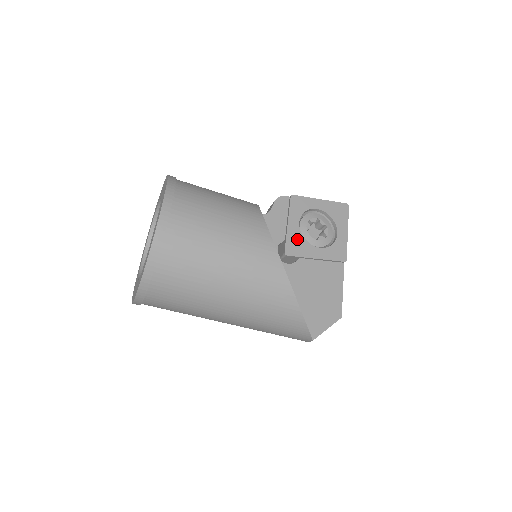
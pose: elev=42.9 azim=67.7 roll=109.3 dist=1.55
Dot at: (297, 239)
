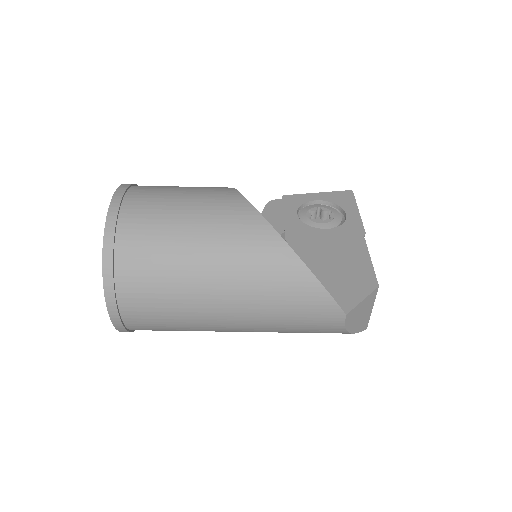
Dot at: (298, 227)
